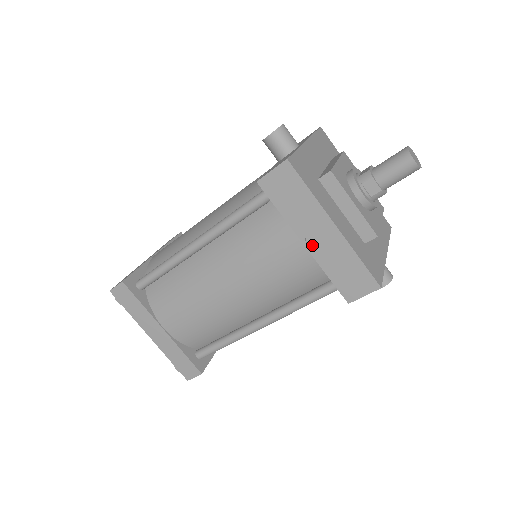
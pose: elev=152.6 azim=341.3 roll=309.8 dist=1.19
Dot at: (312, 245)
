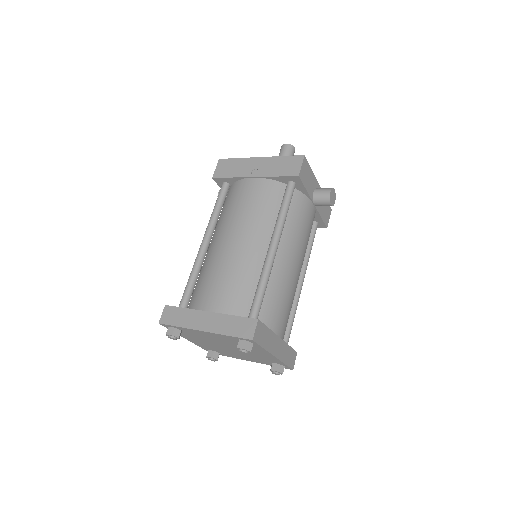
Dot at: (257, 174)
